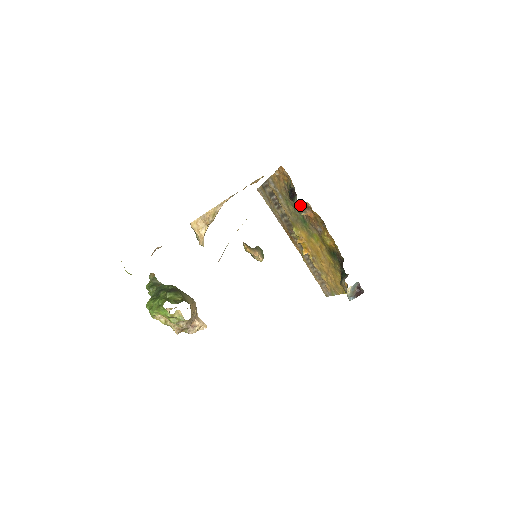
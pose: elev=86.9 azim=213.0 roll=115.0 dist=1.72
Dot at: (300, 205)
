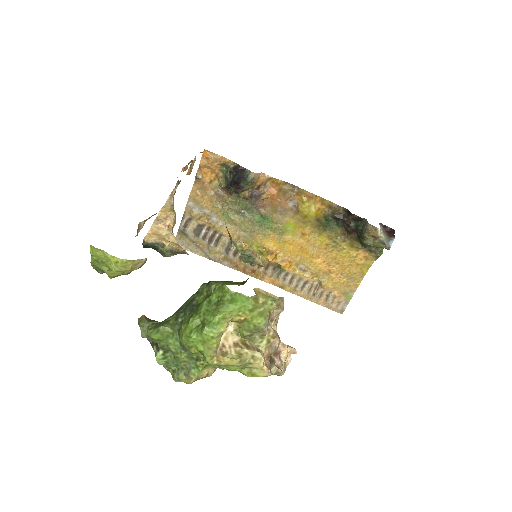
Dot at: (252, 191)
